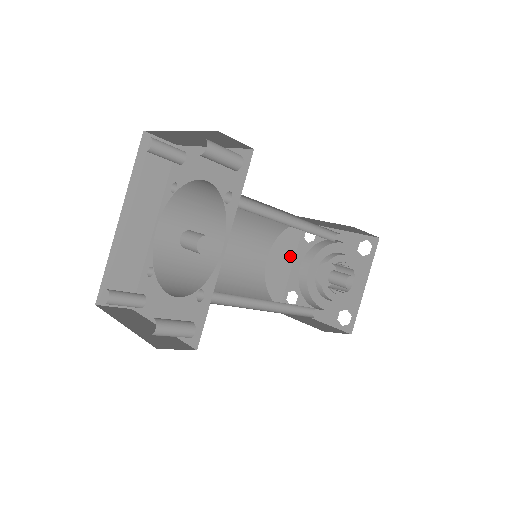
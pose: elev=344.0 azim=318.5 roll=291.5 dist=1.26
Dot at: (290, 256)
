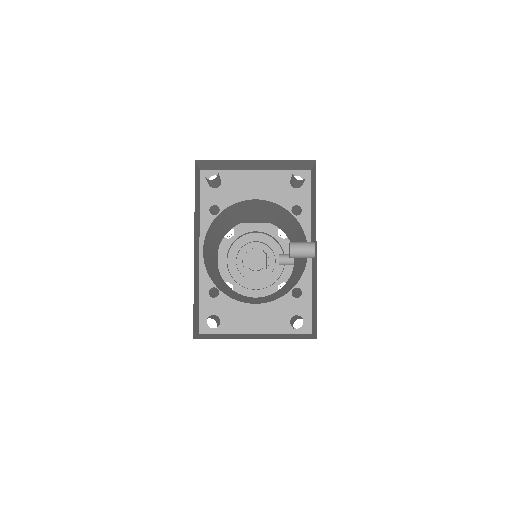
Dot at: (217, 254)
